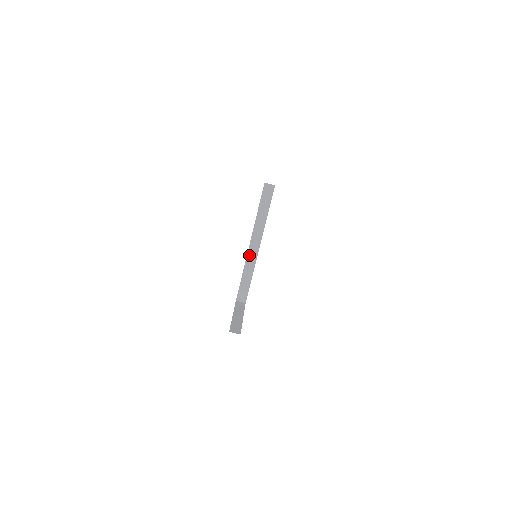
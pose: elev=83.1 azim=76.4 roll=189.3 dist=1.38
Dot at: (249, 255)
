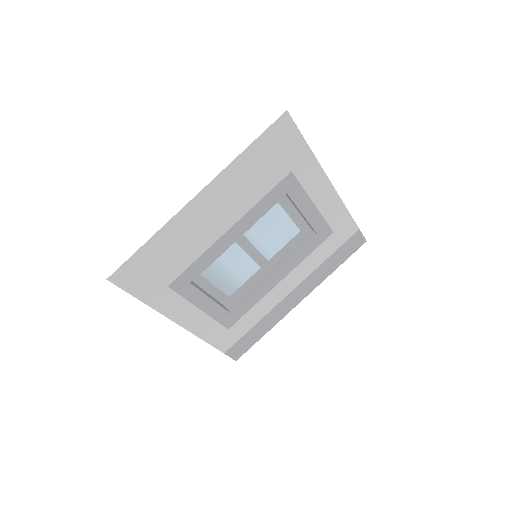
Dot at: (263, 277)
